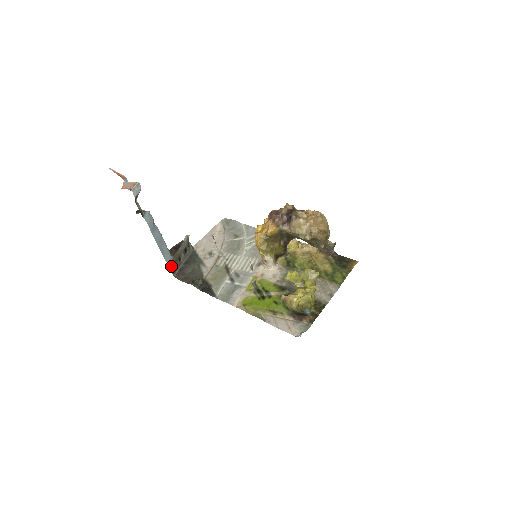
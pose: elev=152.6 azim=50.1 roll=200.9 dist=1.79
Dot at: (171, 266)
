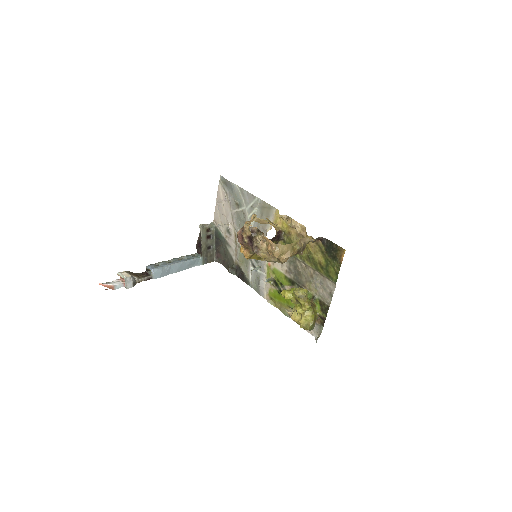
Dot at: (206, 261)
